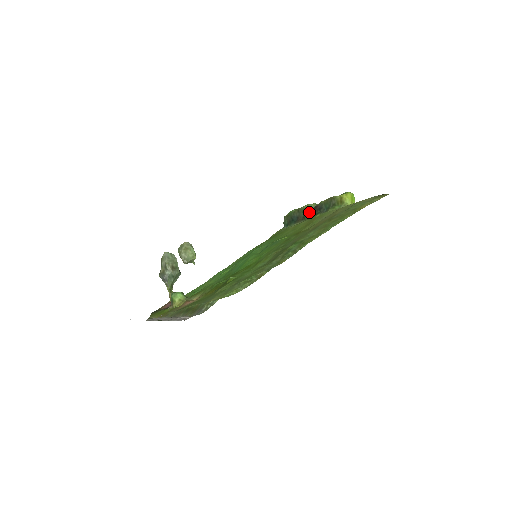
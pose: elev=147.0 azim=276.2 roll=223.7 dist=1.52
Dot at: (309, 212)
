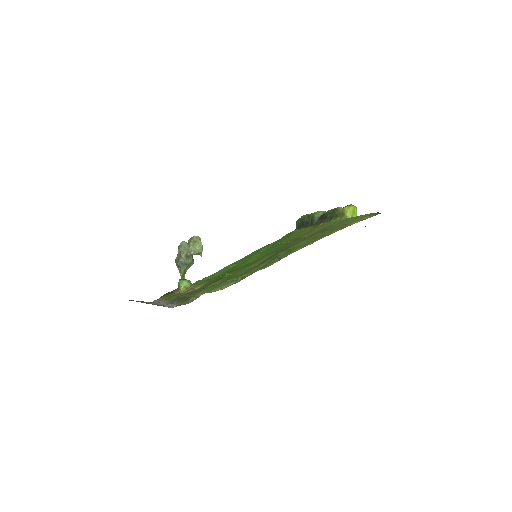
Dot at: (316, 219)
